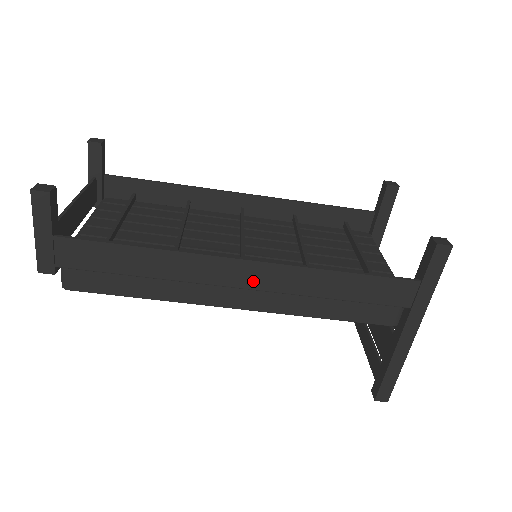
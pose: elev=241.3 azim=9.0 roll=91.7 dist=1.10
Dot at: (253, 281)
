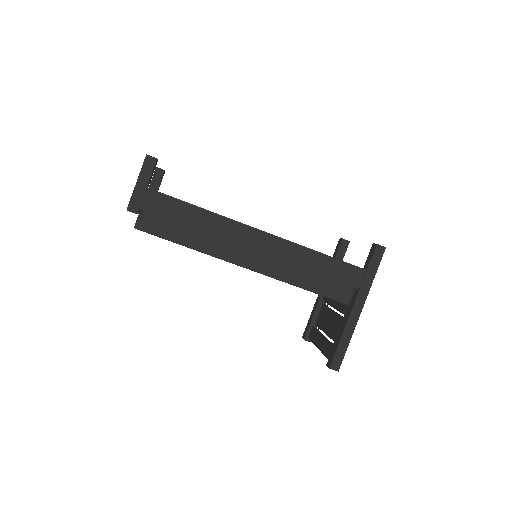
Dot at: (263, 247)
